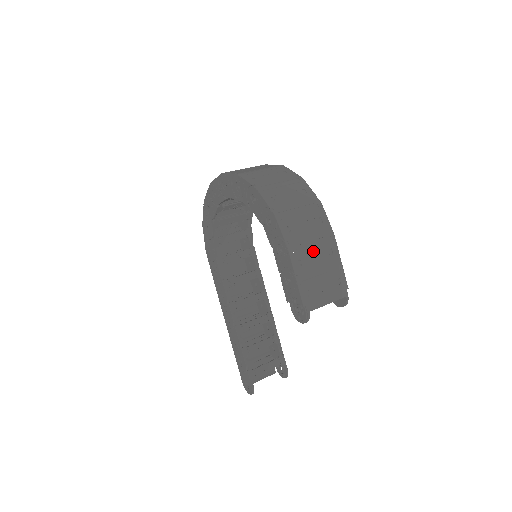
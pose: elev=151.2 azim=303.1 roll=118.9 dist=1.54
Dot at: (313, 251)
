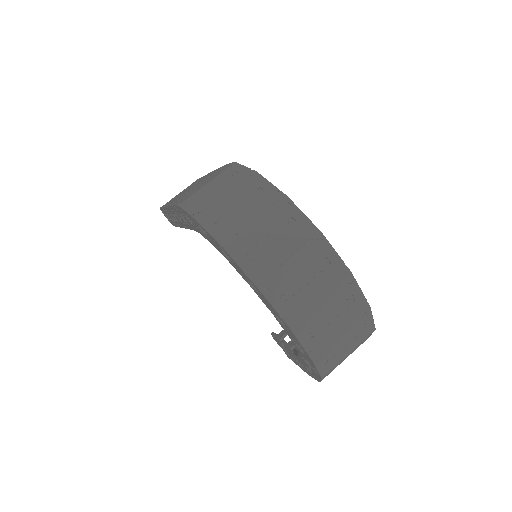
Dot at: occluded
